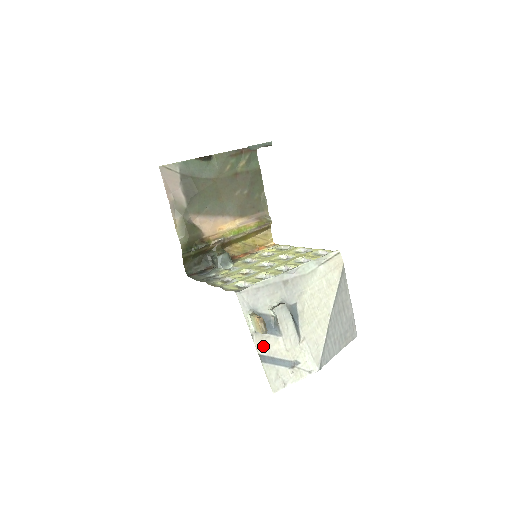
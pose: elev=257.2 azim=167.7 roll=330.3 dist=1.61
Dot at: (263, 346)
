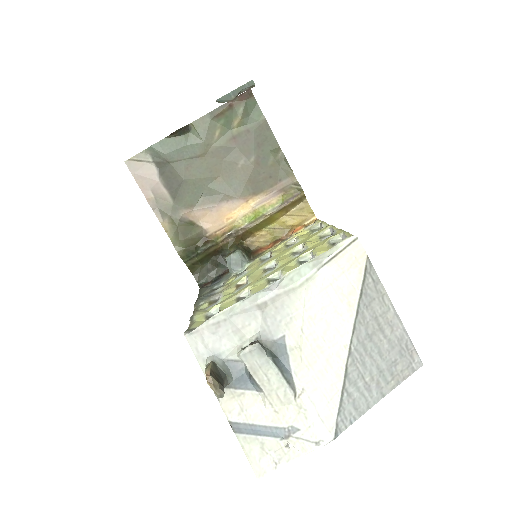
Dot at: (235, 408)
